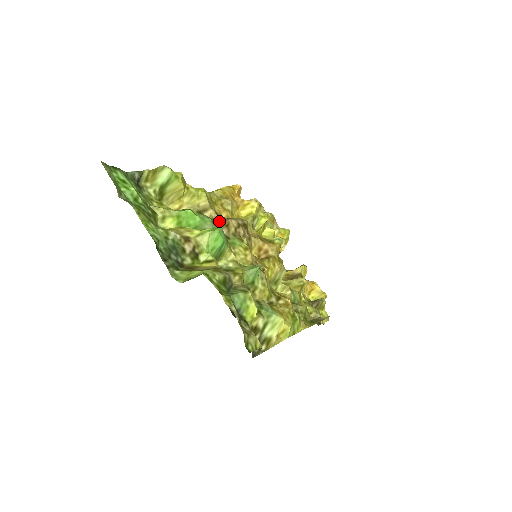
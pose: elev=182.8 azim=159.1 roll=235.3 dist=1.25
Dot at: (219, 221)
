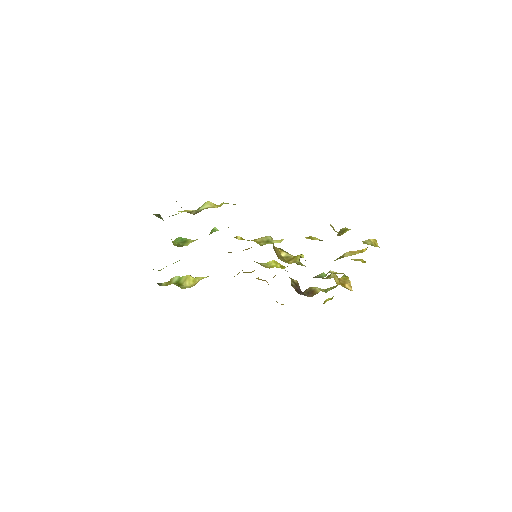
Dot at: occluded
